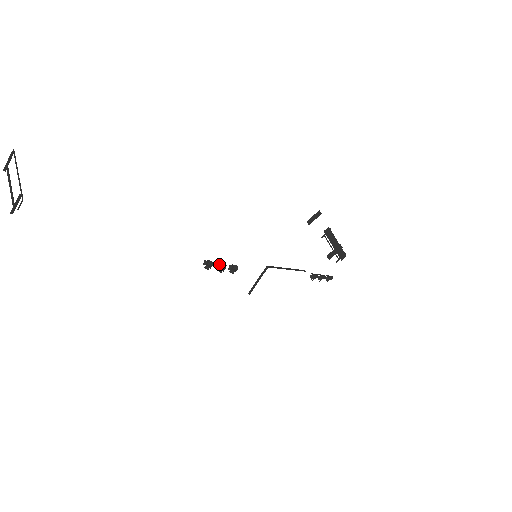
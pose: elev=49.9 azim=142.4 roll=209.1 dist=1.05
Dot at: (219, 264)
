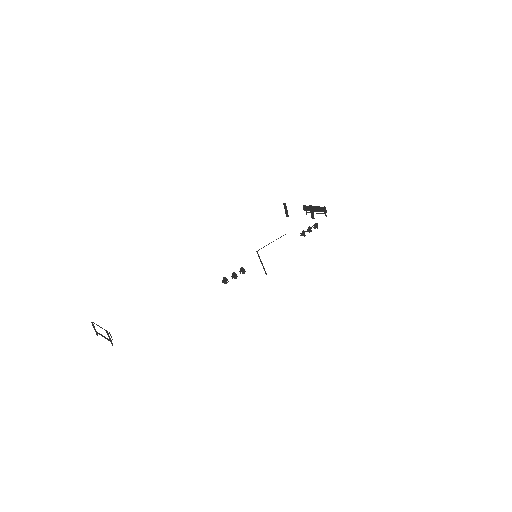
Dot at: (232, 276)
